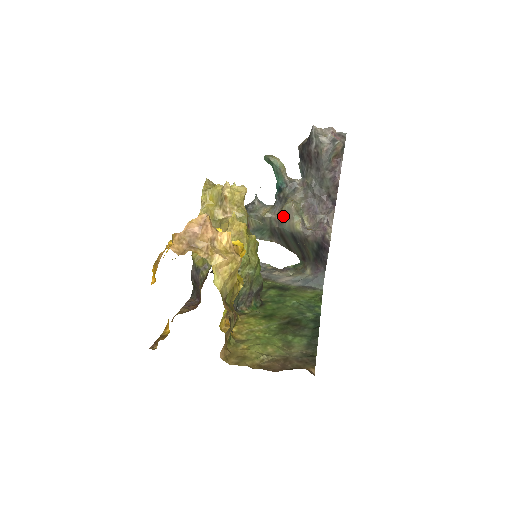
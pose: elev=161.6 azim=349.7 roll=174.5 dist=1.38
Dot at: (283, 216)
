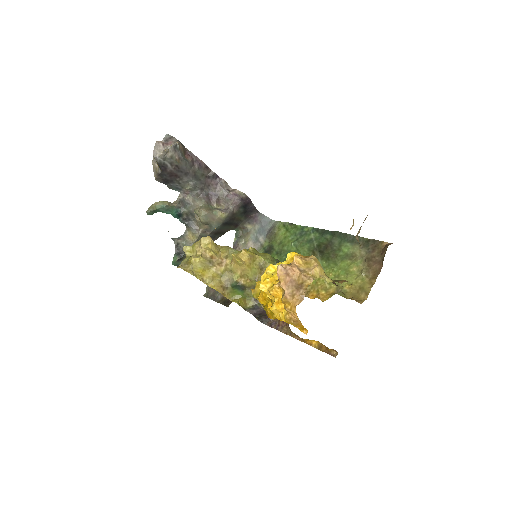
Dot at: (207, 224)
